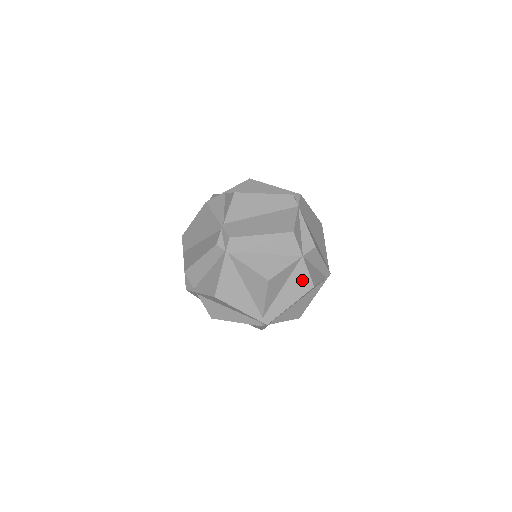
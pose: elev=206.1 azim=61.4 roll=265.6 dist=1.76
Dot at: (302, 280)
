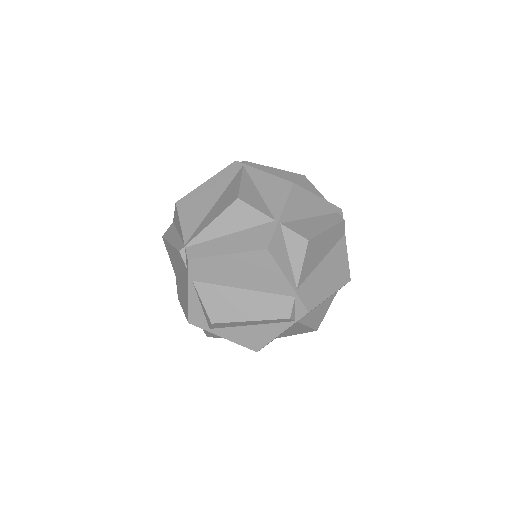
Dot at: occluded
